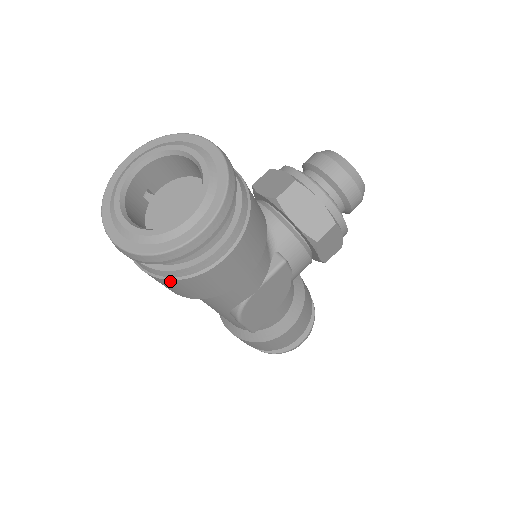
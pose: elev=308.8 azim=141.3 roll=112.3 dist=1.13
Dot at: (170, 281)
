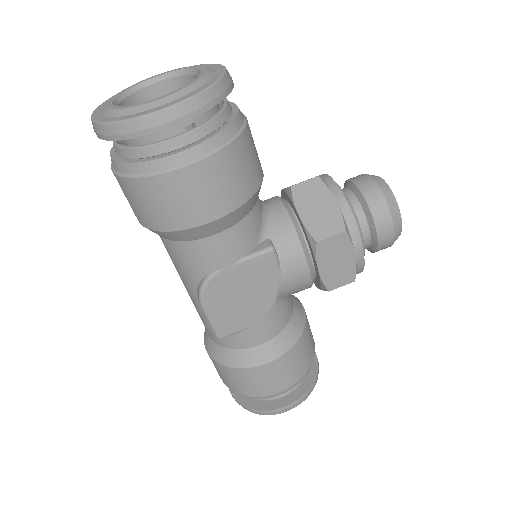
Dot at: (127, 181)
